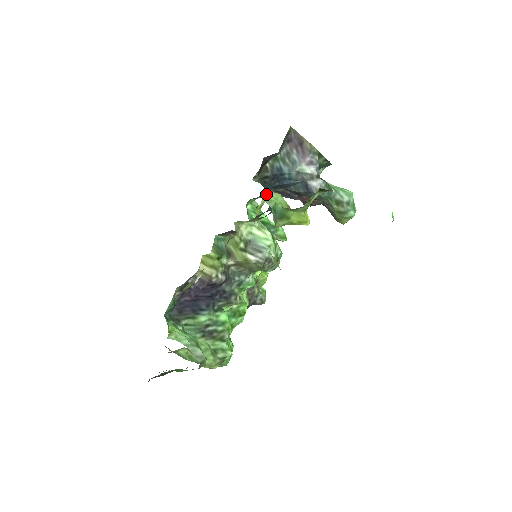
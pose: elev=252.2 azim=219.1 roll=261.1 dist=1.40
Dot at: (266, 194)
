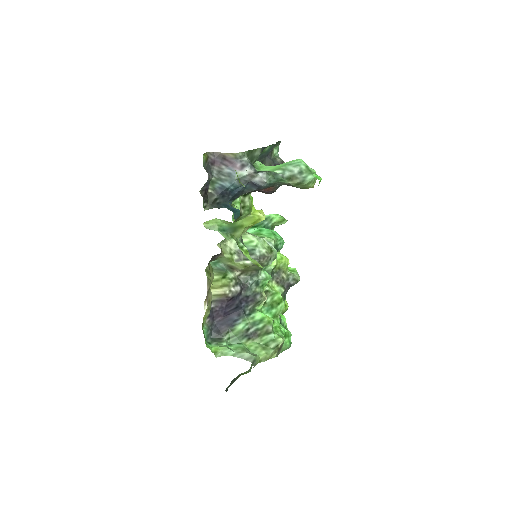
Dot at: (206, 224)
